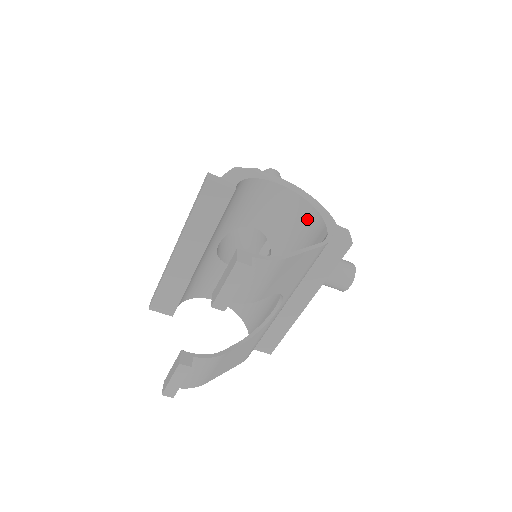
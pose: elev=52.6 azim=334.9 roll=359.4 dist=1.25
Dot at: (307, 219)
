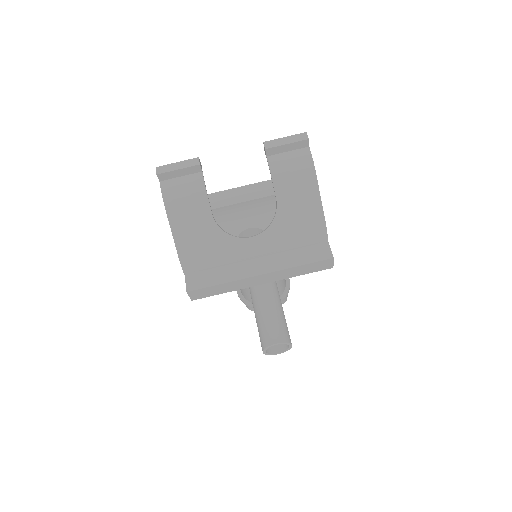
Dot at: occluded
